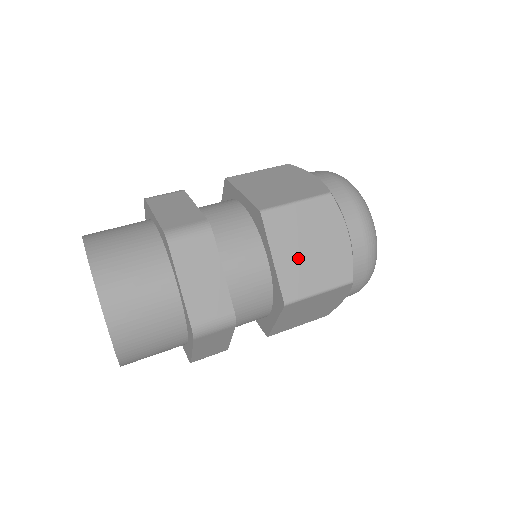
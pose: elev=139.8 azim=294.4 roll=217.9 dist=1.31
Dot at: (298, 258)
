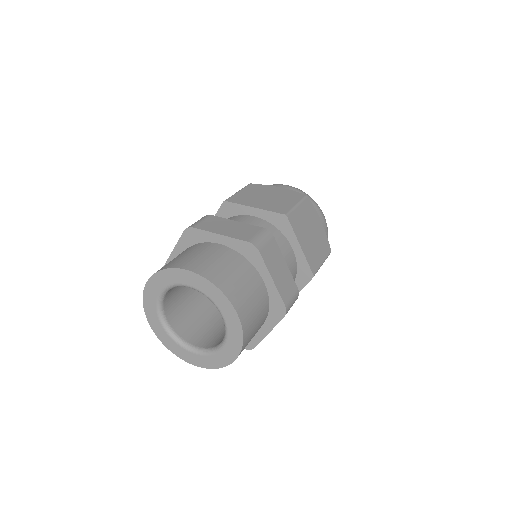
Dot at: (267, 202)
